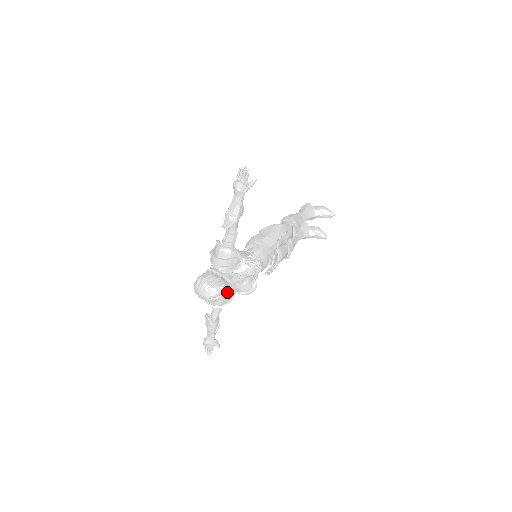
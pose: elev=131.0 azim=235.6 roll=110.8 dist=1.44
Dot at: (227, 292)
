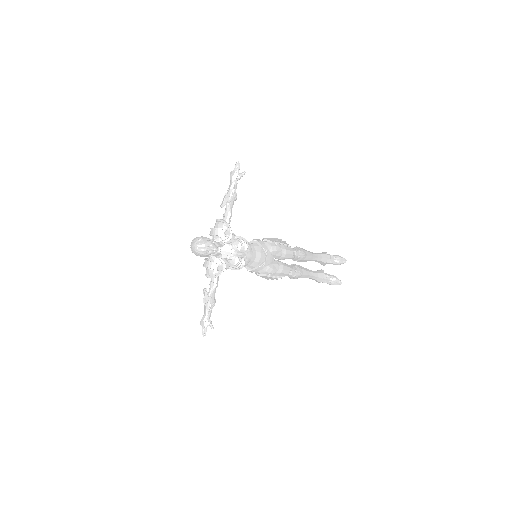
Dot at: (219, 262)
